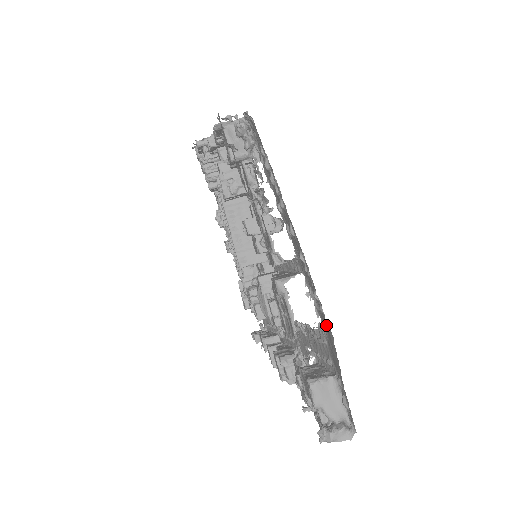
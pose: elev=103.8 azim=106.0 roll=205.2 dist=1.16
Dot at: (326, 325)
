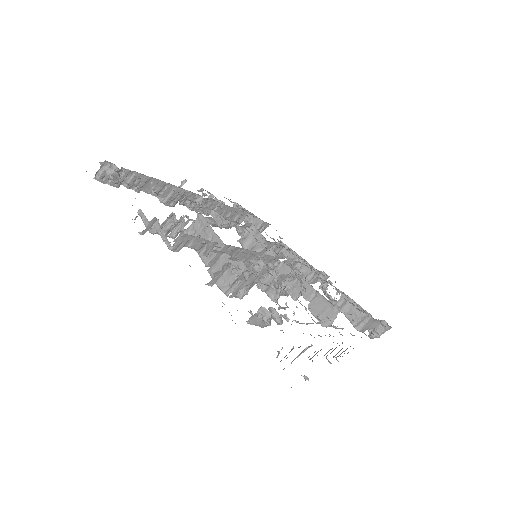
Dot at: occluded
